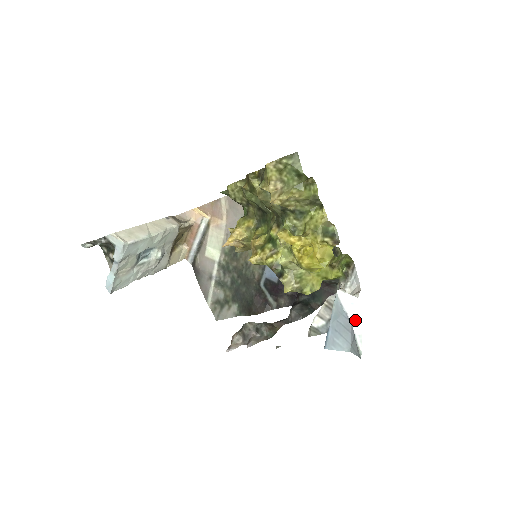
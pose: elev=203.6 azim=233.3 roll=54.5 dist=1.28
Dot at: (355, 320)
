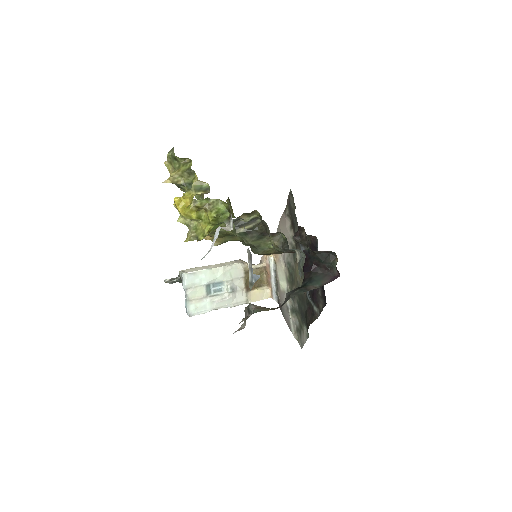
Dot at: (214, 241)
